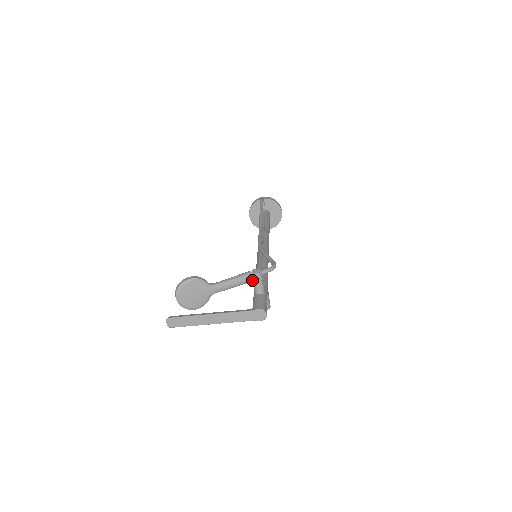
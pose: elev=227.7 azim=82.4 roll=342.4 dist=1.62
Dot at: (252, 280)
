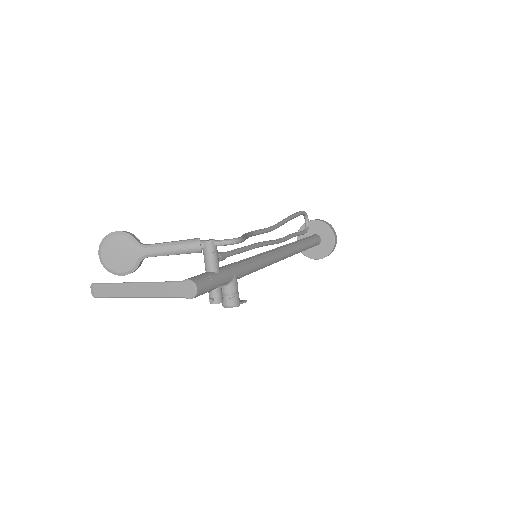
Dot at: (199, 249)
